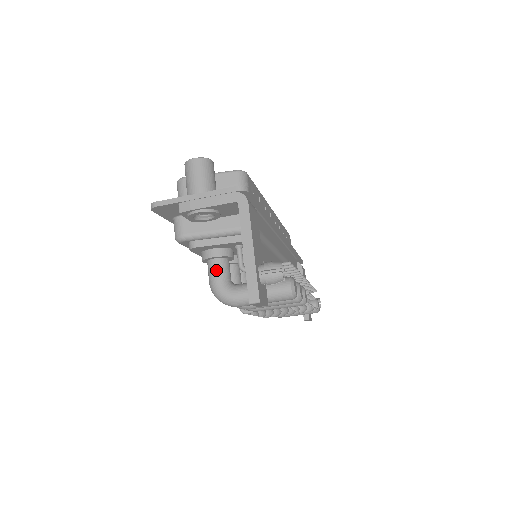
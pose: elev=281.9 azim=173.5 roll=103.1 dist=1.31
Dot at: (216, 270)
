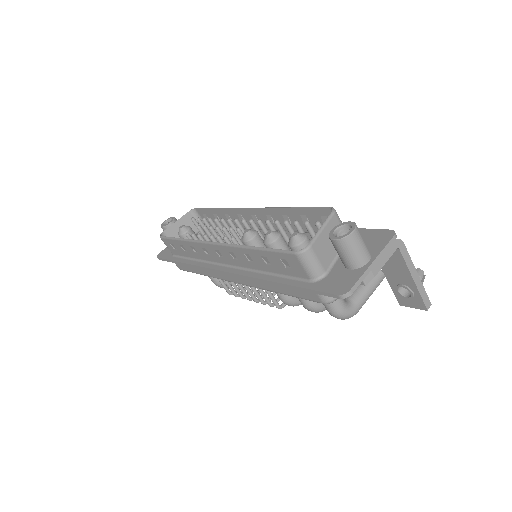
Dot at: (340, 301)
